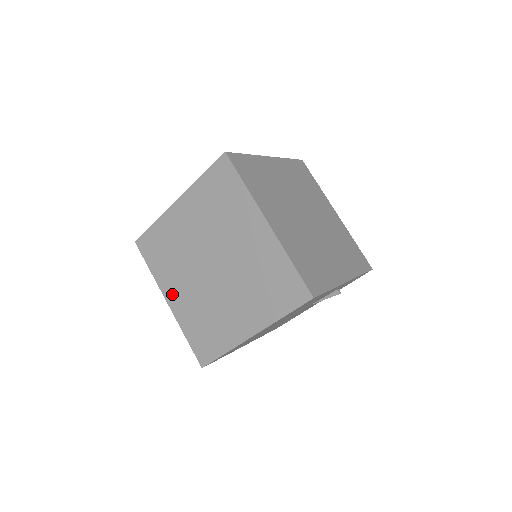
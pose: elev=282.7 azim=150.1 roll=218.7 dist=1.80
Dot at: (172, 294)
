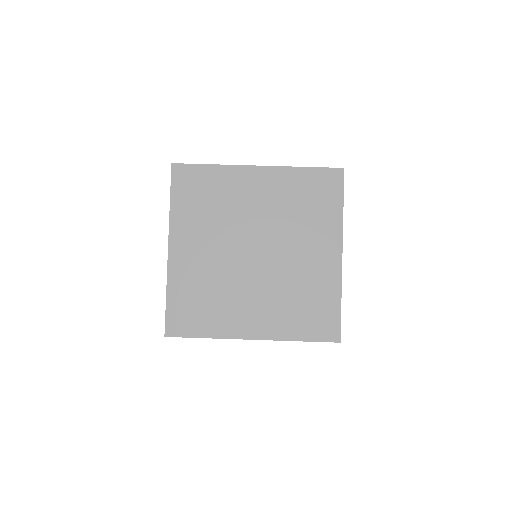
Dot at: (247, 325)
